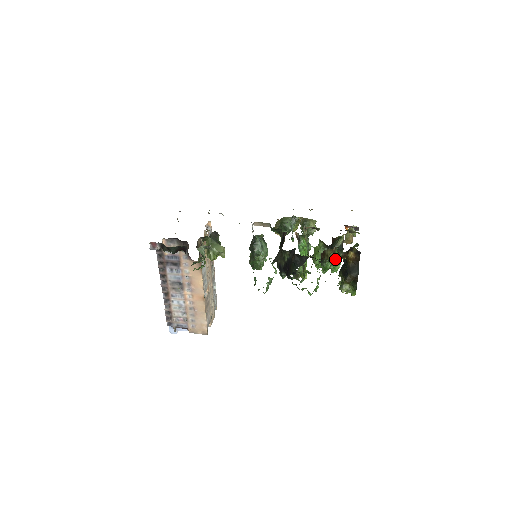
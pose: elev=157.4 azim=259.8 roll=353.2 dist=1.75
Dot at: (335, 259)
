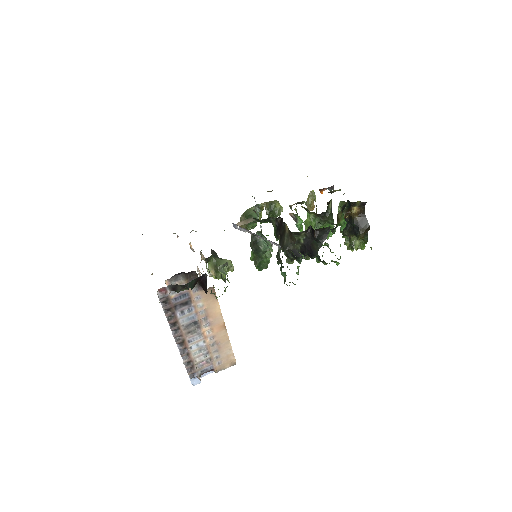
Dot at: (344, 220)
